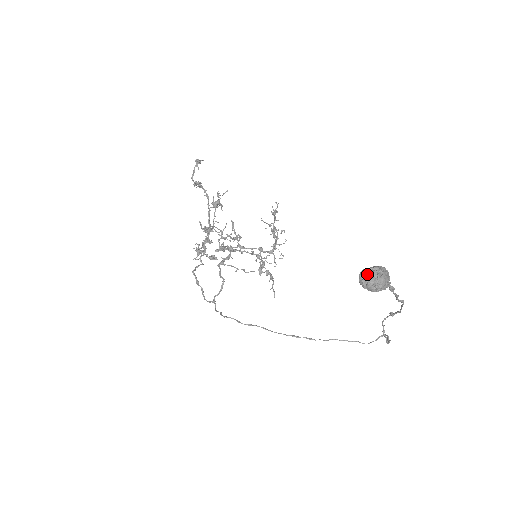
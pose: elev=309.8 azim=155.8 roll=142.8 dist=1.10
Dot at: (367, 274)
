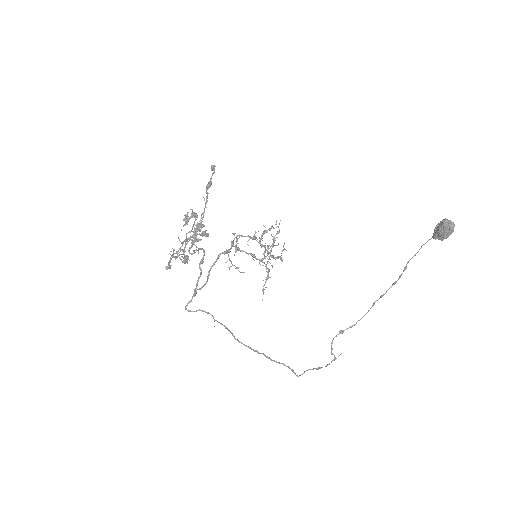
Dot at: (448, 221)
